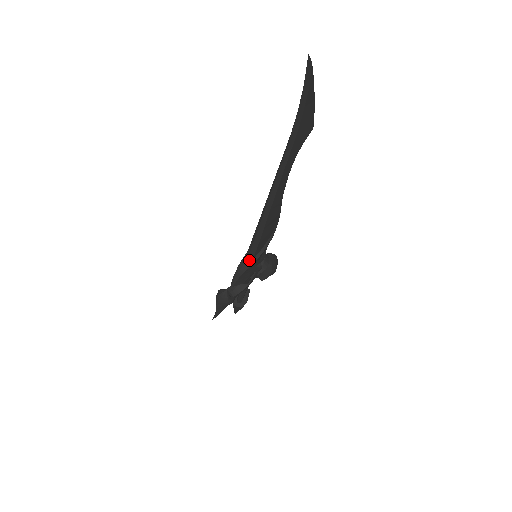
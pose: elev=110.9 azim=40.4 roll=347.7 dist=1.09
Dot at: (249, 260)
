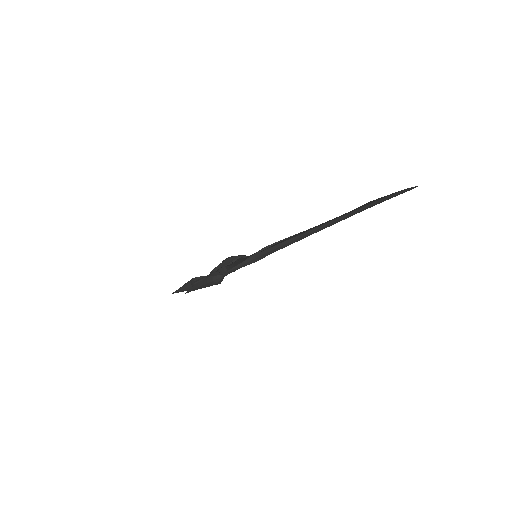
Dot at: (258, 258)
